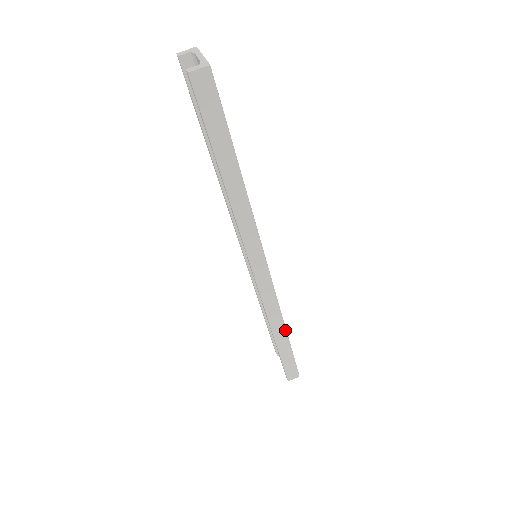
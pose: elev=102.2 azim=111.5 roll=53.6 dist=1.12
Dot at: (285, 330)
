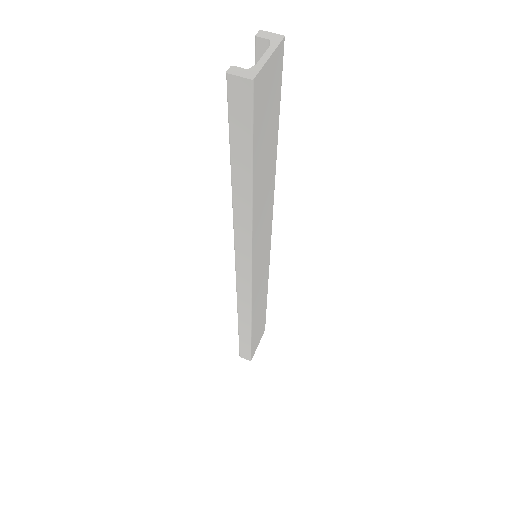
Dot at: (250, 326)
